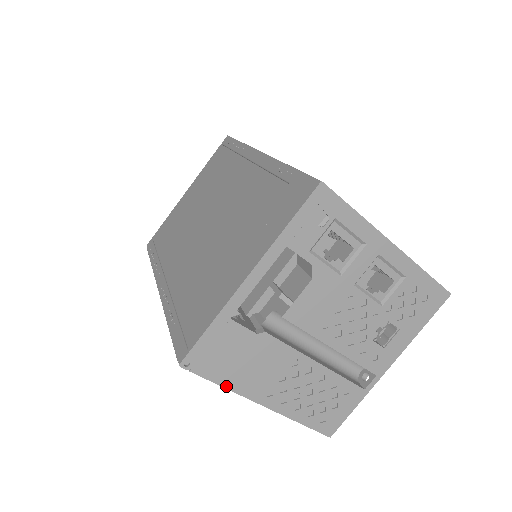
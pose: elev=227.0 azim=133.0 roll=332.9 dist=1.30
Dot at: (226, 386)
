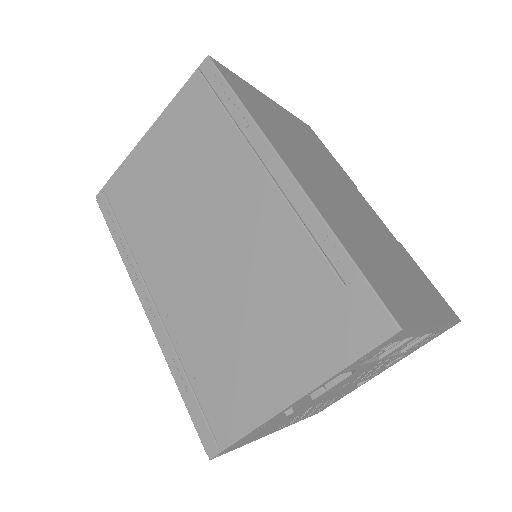
Dot at: (247, 443)
